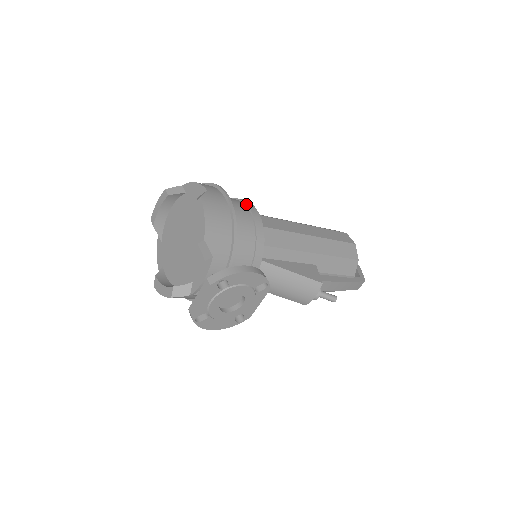
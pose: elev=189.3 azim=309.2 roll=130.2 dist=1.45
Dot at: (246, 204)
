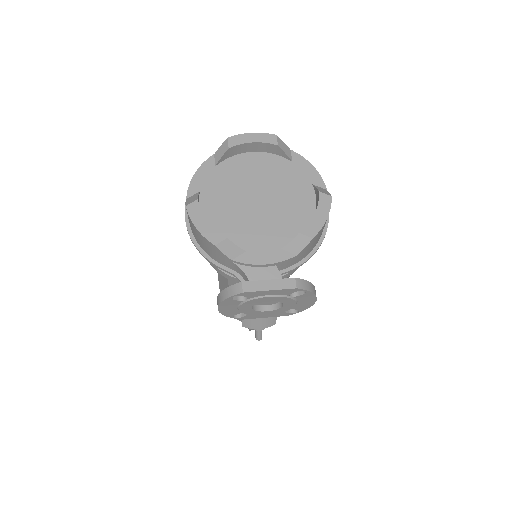
Dot at: occluded
